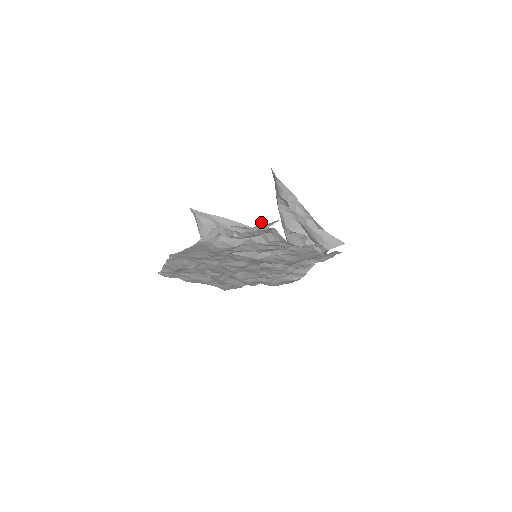
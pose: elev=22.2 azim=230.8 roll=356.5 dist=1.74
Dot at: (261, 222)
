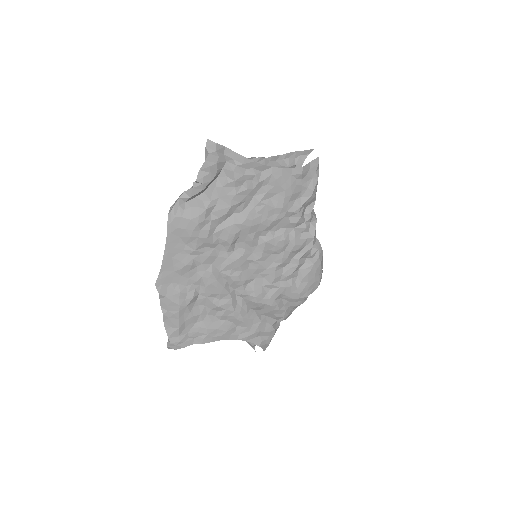
Dot at: (206, 143)
